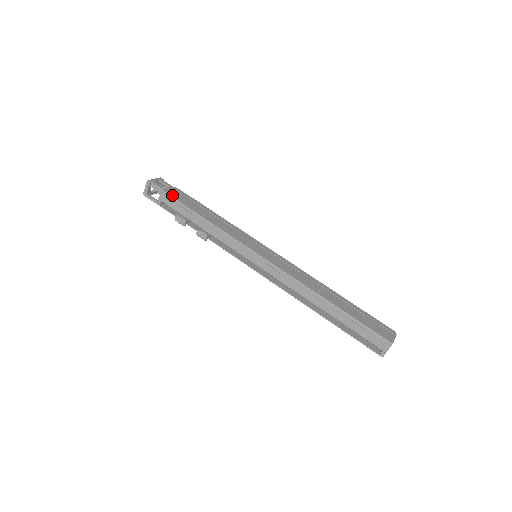
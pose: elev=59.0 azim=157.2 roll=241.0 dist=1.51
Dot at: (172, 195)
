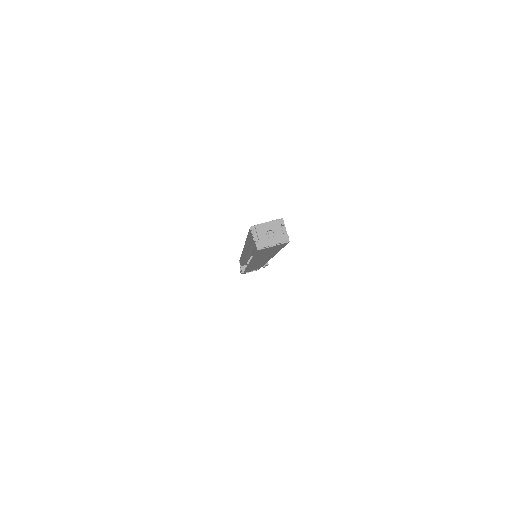
Dot at: occluded
